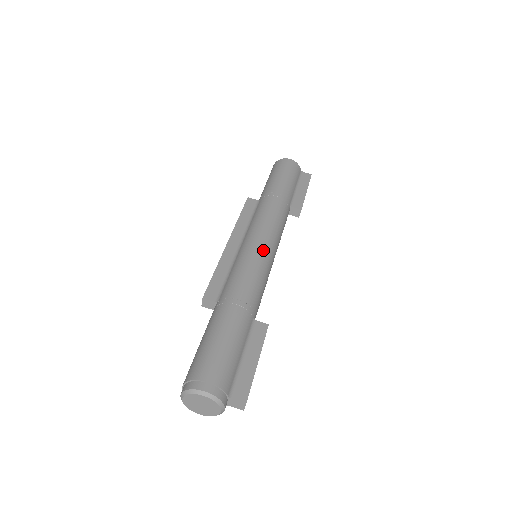
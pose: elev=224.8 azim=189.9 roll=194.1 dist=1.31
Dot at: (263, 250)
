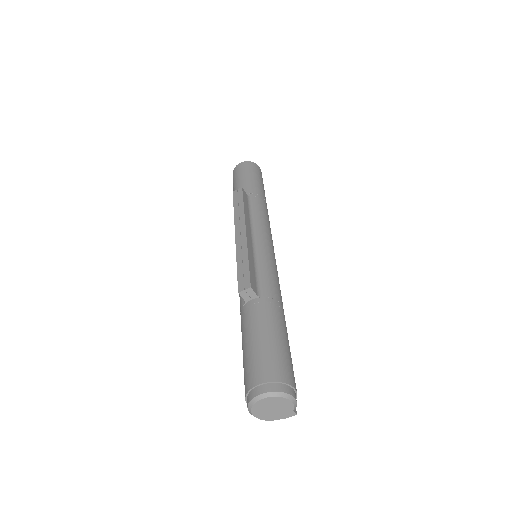
Dot at: occluded
